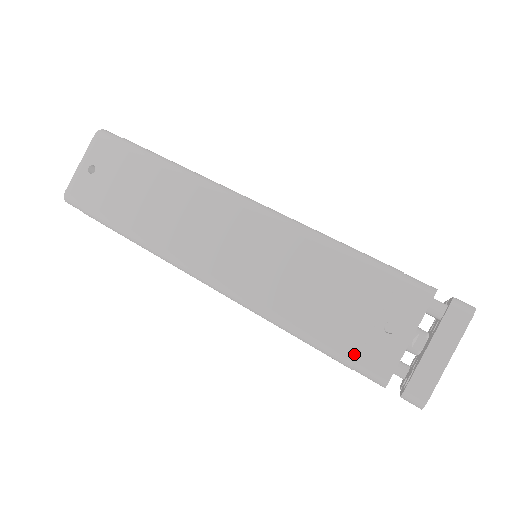
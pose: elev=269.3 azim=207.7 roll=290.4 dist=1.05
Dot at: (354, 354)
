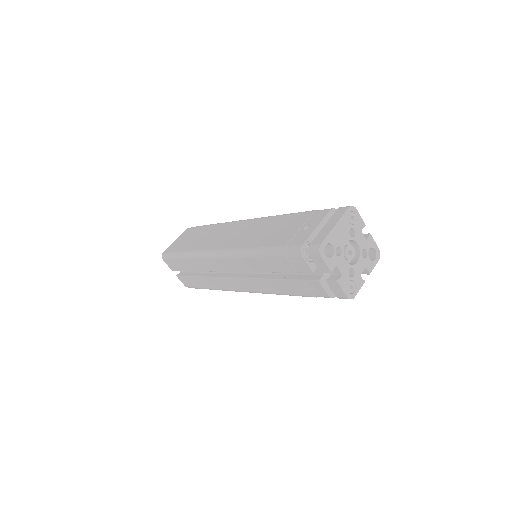
Dot at: (285, 244)
